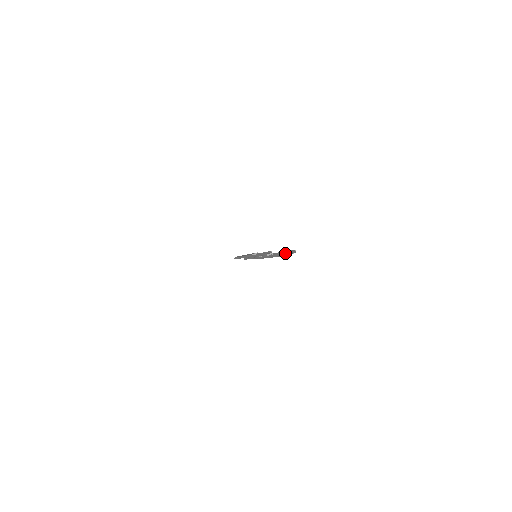
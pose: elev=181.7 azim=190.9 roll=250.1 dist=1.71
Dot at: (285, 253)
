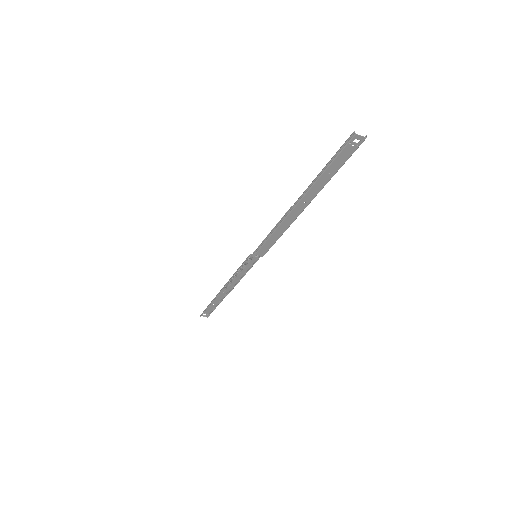
Dot at: occluded
